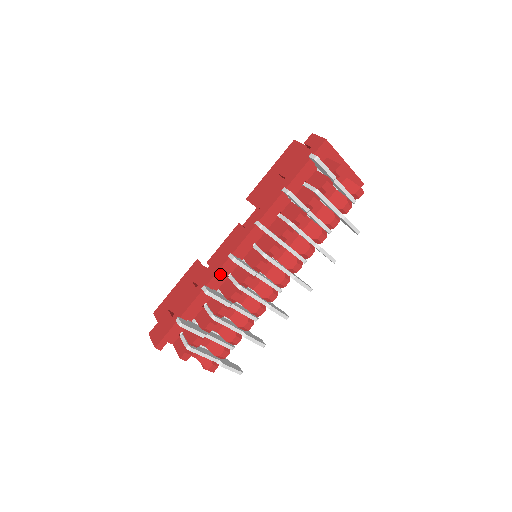
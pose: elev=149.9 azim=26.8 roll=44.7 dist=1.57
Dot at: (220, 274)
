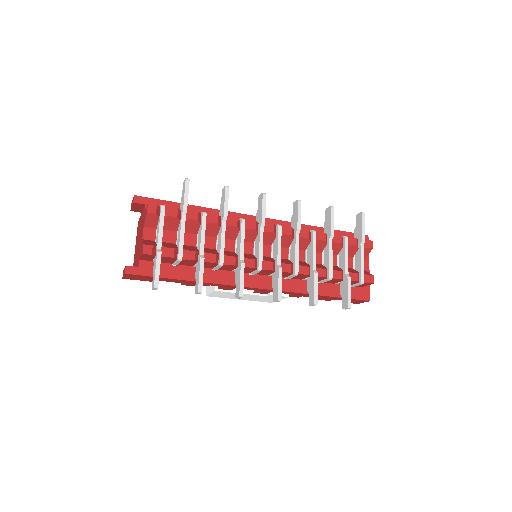
Dot at: (232, 216)
